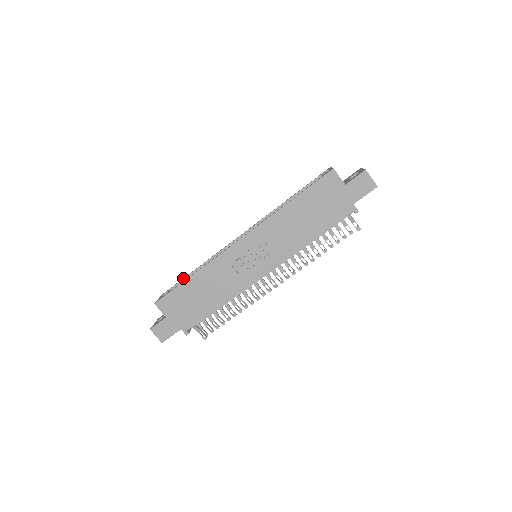
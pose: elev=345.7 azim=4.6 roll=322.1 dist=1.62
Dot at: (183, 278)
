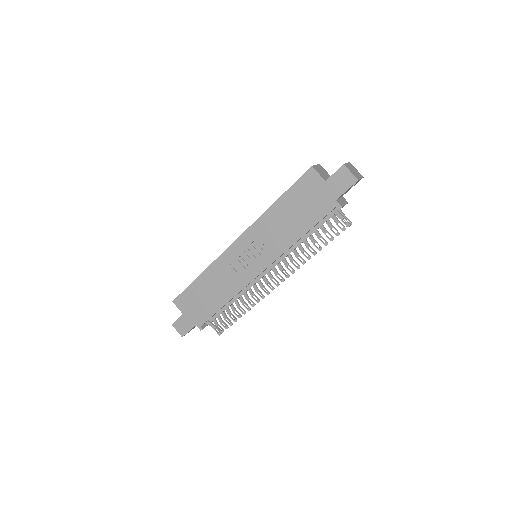
Dot at: occluded
